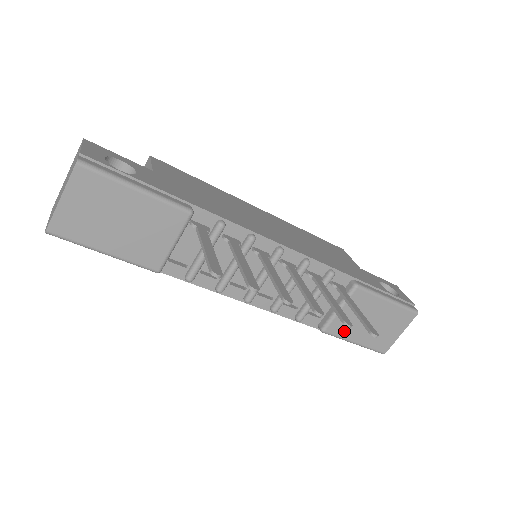
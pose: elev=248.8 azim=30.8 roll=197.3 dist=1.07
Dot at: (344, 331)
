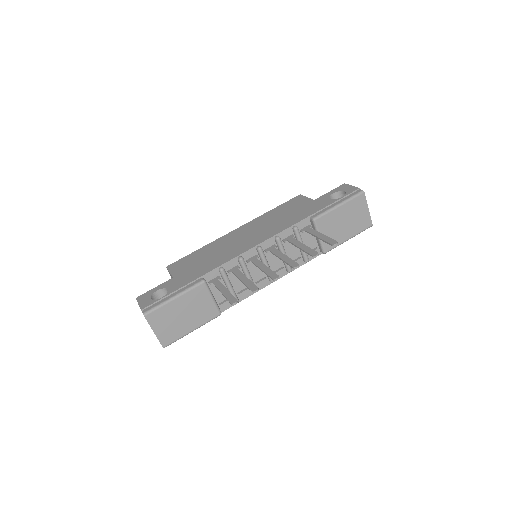
Dot at: occluded
